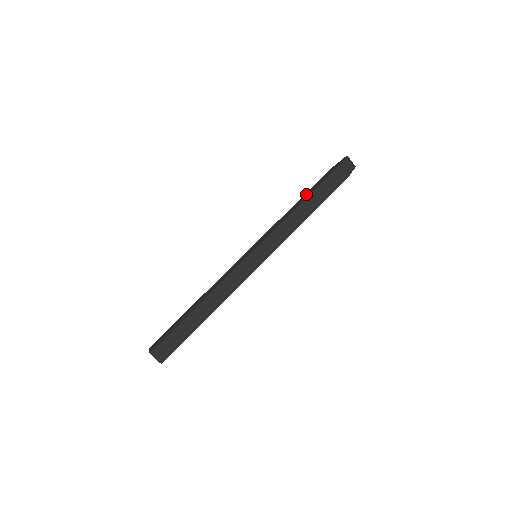
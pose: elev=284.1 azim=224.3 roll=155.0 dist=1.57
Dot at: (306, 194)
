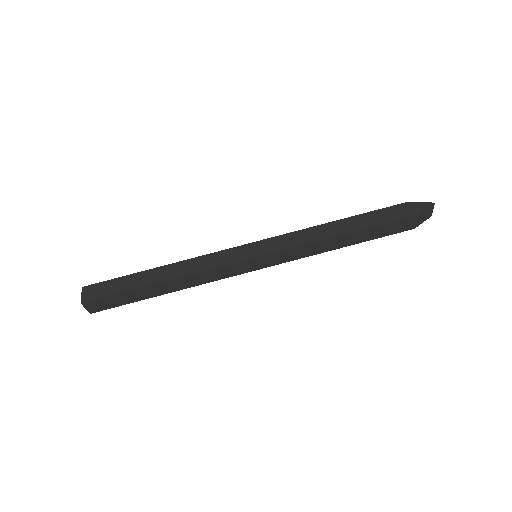
Dot at: (358, 219)
